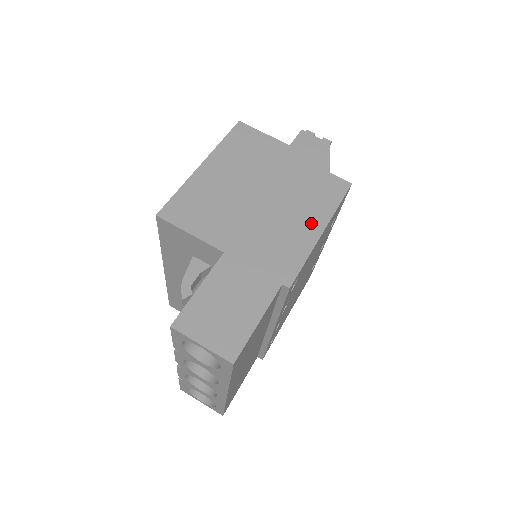
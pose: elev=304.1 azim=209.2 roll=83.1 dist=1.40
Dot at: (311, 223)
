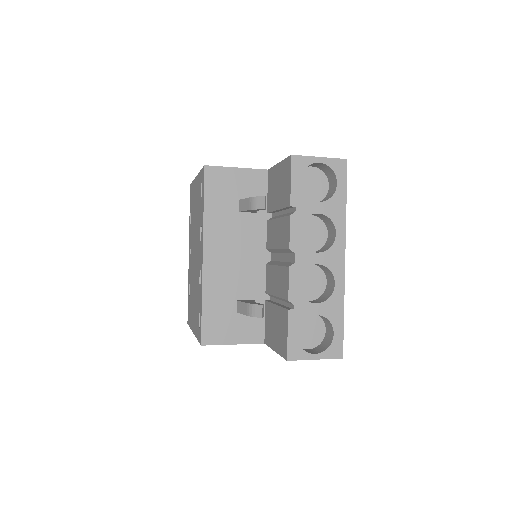
Dot at: occluded
